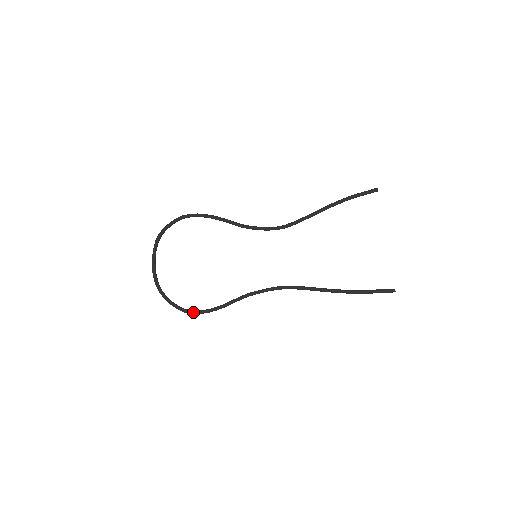
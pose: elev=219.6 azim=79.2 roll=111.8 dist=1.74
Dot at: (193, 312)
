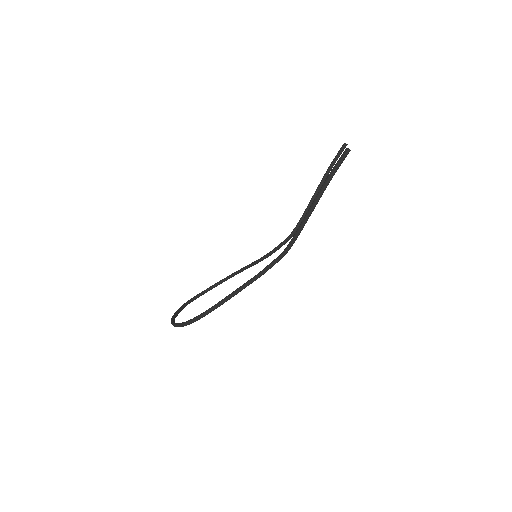
Dot at: (192, 319)
